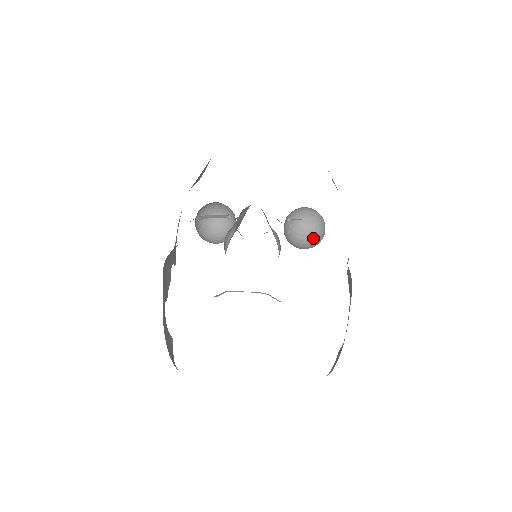
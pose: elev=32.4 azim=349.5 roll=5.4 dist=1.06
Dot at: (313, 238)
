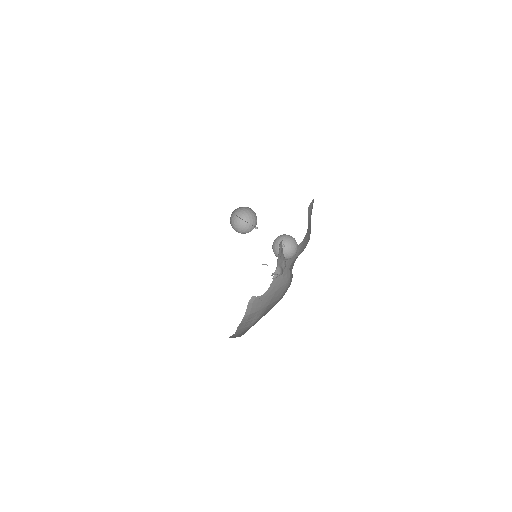
Dot at: (287, 259)
